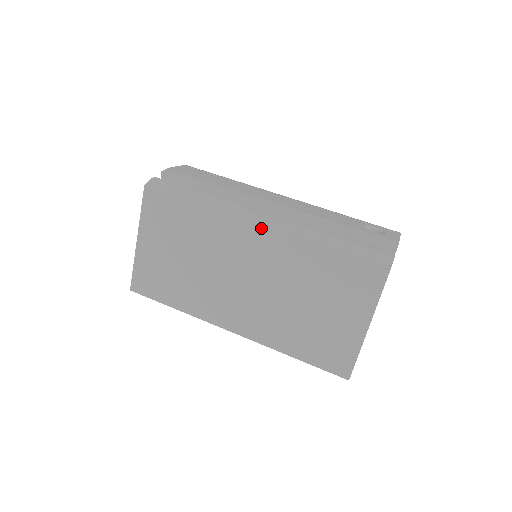
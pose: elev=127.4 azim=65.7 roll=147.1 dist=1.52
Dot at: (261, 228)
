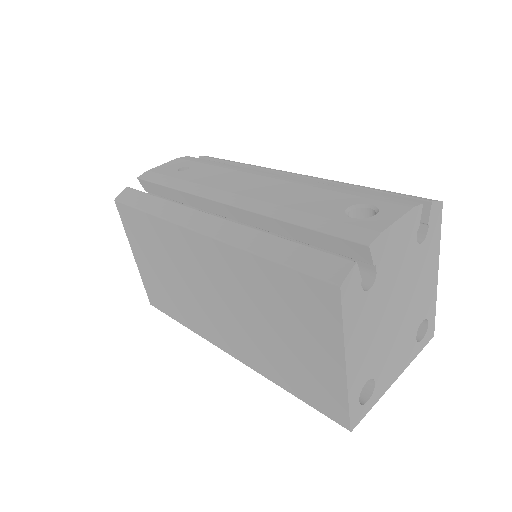
Dot at: (202, 237)
